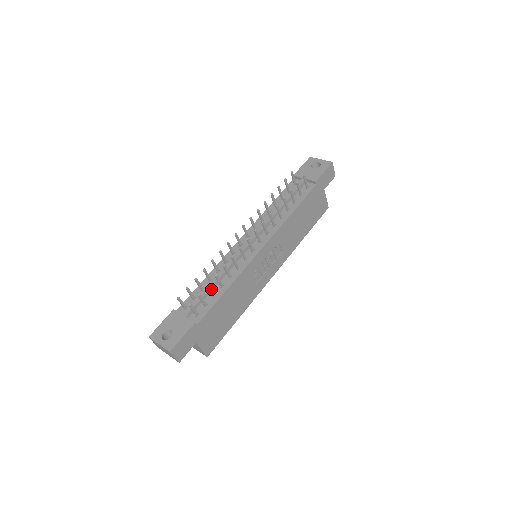
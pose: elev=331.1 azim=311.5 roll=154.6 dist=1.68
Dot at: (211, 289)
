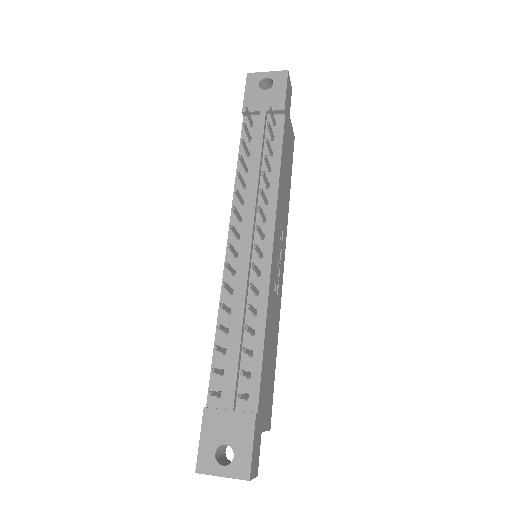
Dot at: (248, 350)
